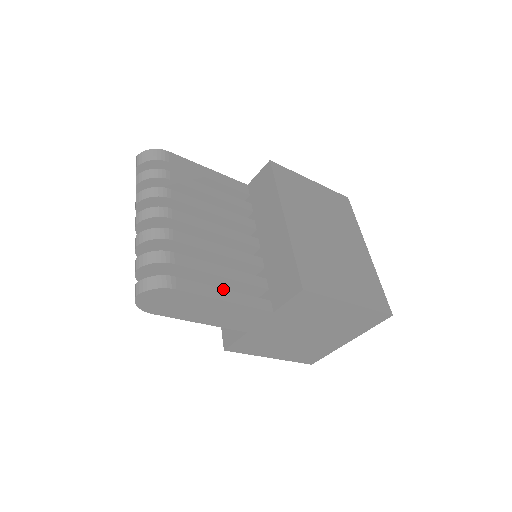
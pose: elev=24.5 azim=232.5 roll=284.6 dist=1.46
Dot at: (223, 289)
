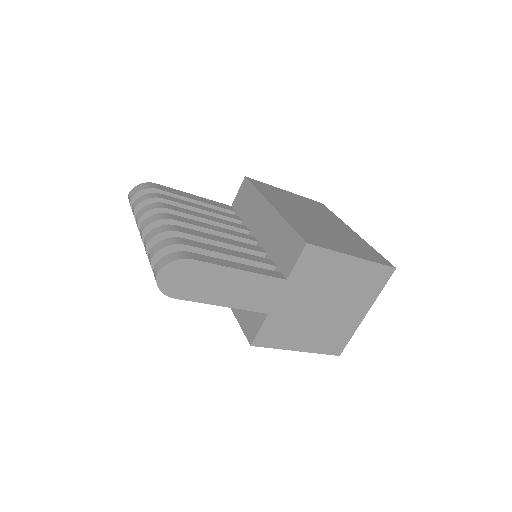
Dot at: (235, 262)
